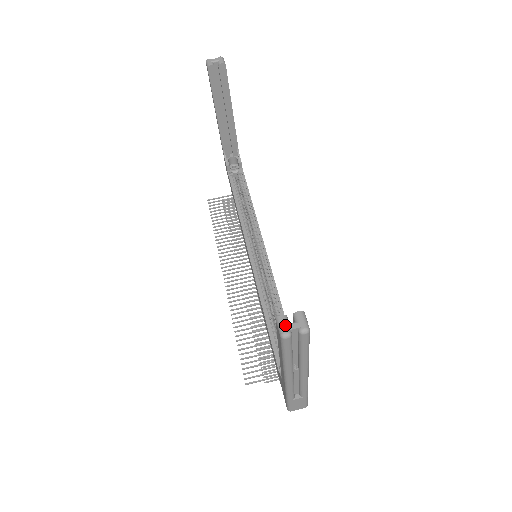
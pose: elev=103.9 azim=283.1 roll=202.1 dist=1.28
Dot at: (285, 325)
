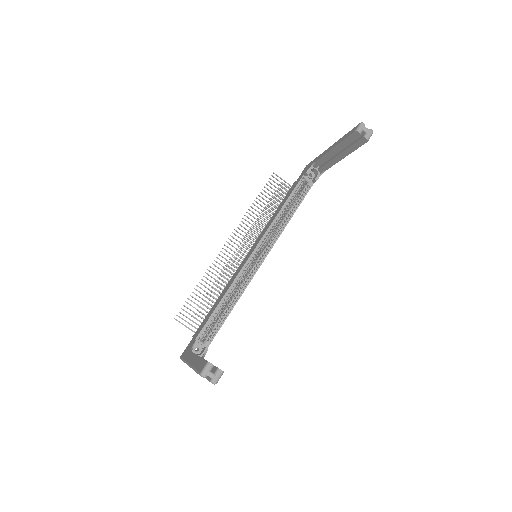
Dot at: (208, 371)
